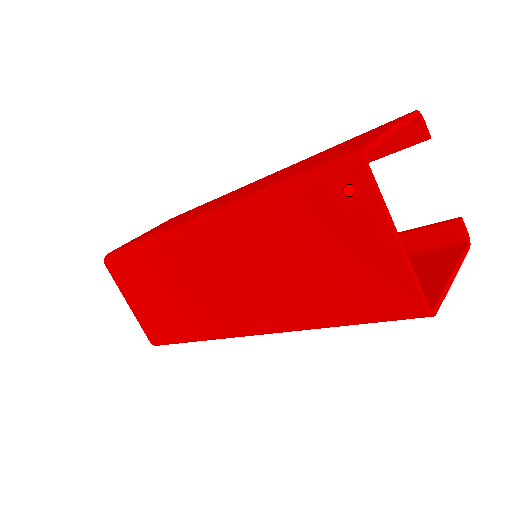
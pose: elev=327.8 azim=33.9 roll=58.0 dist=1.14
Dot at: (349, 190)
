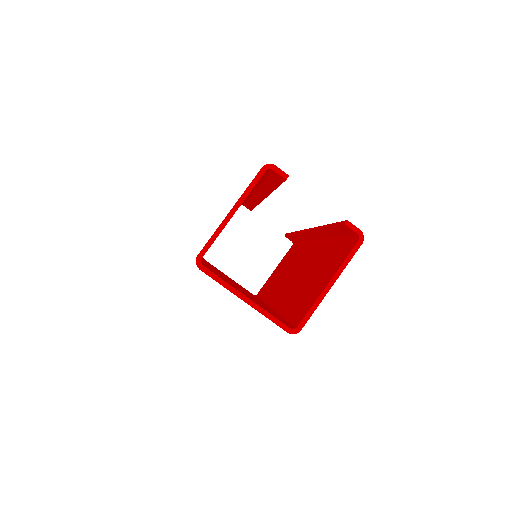
Dot at: occluded
